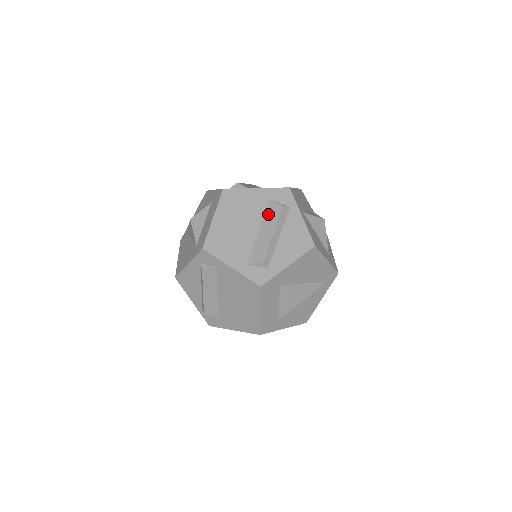
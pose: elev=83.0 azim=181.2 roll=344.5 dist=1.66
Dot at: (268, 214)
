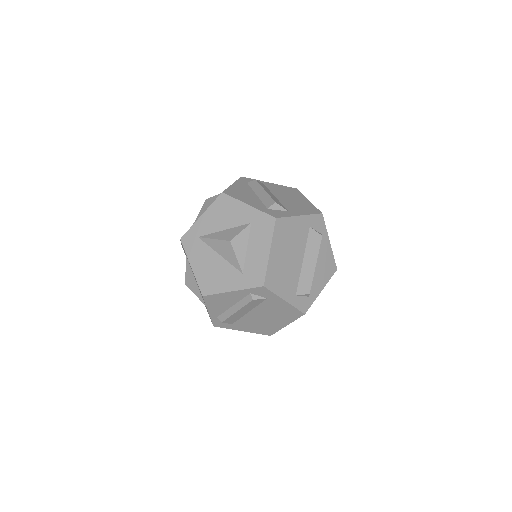
Dot at: (310, 244)
